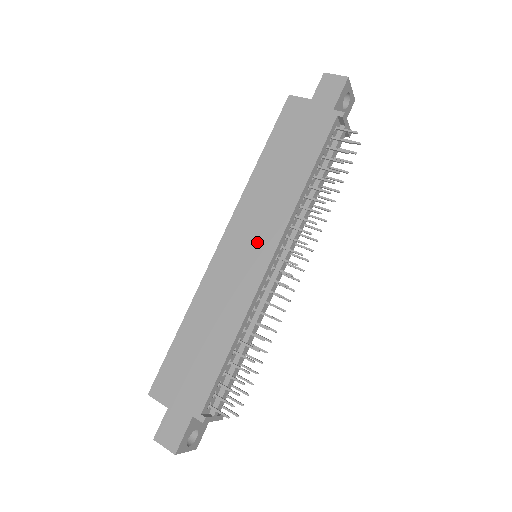
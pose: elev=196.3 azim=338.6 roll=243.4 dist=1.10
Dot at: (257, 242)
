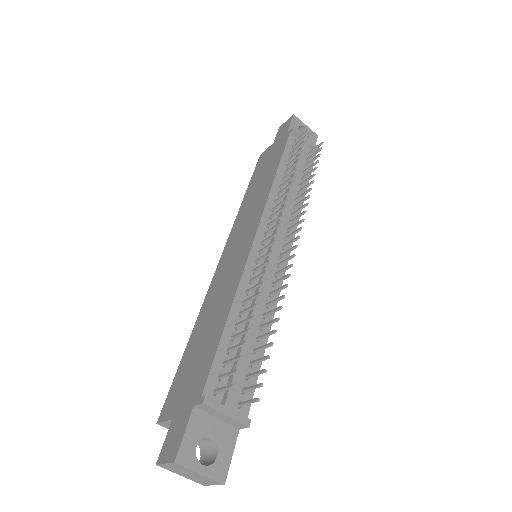
Dot at: (245, 234)
